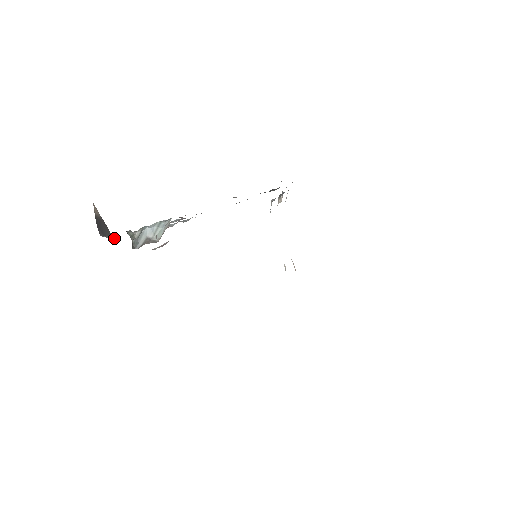
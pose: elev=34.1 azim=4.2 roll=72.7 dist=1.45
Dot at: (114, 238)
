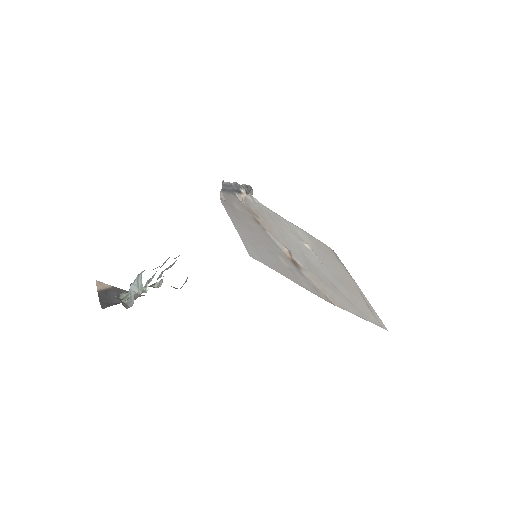
Dot at: (140, 295)
